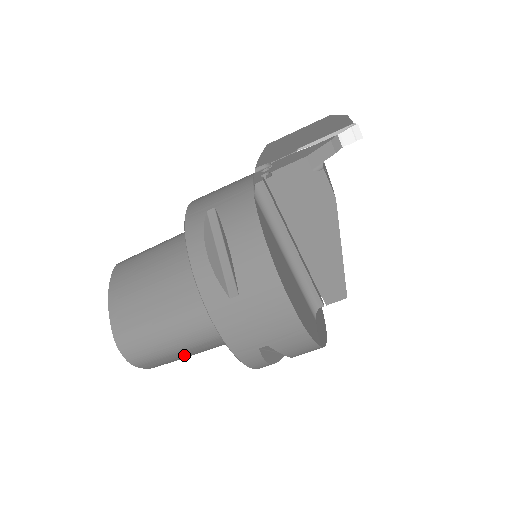
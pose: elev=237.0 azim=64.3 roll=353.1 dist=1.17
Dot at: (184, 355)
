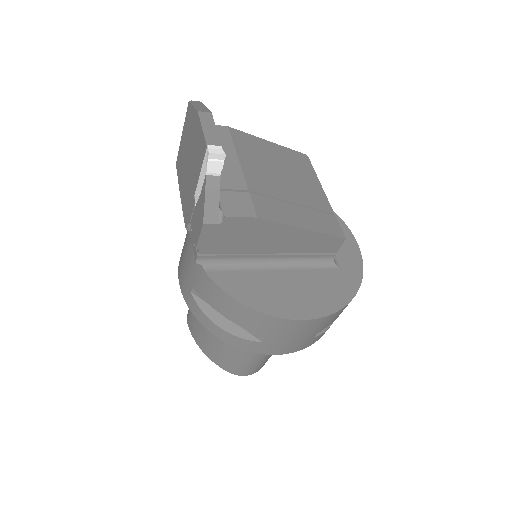
Dot at: occluded
